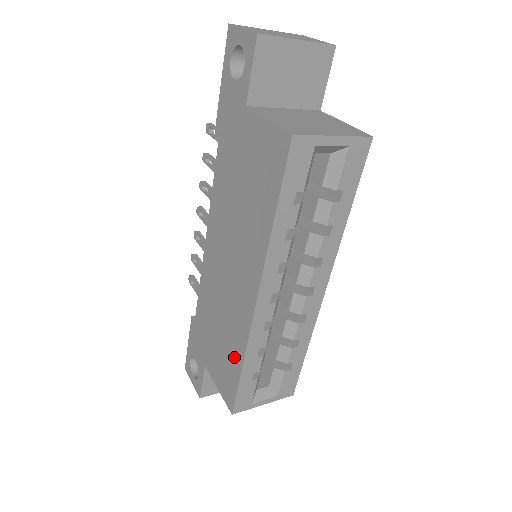
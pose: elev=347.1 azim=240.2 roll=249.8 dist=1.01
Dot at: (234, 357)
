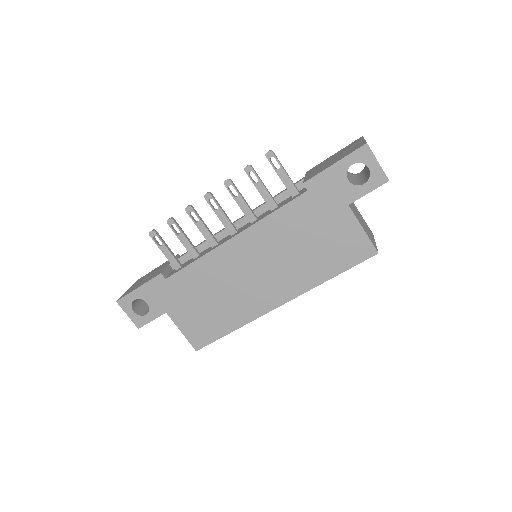
Dot at: (225, 323)
